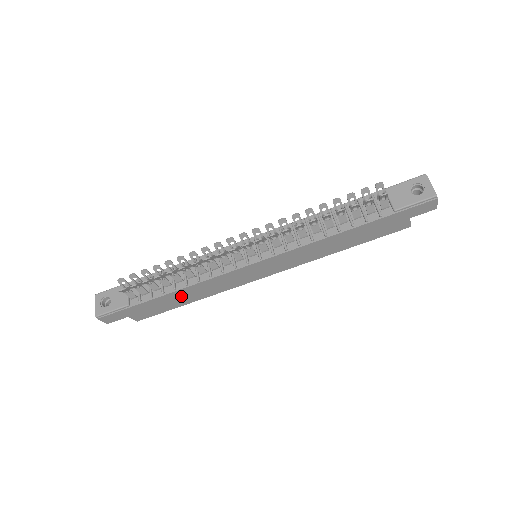
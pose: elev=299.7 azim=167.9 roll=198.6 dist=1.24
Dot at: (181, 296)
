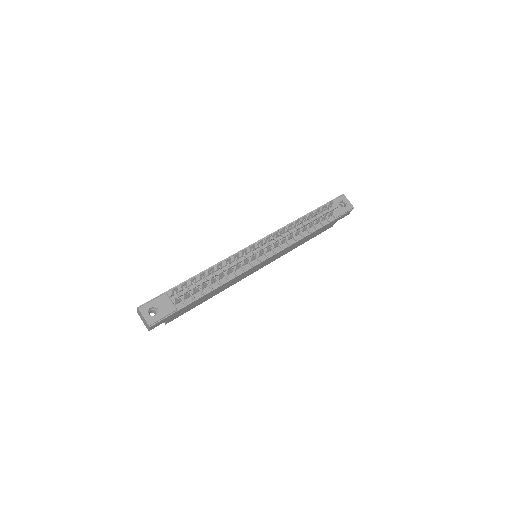
Dot at: (210, 295)
